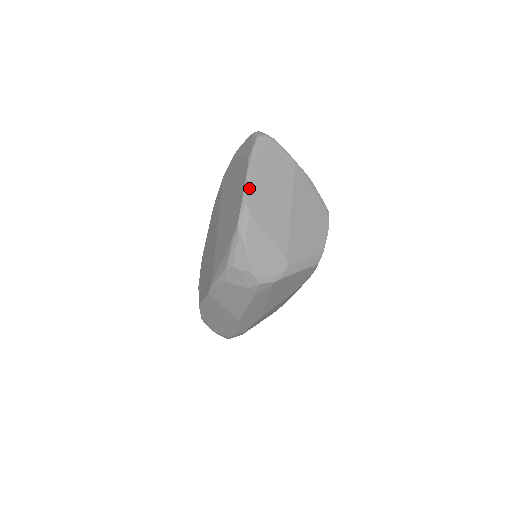
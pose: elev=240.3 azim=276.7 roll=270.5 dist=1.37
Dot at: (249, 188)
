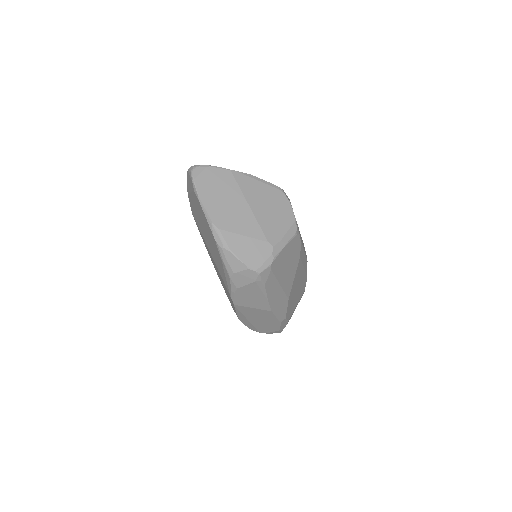
Dot at: (207, 211)
